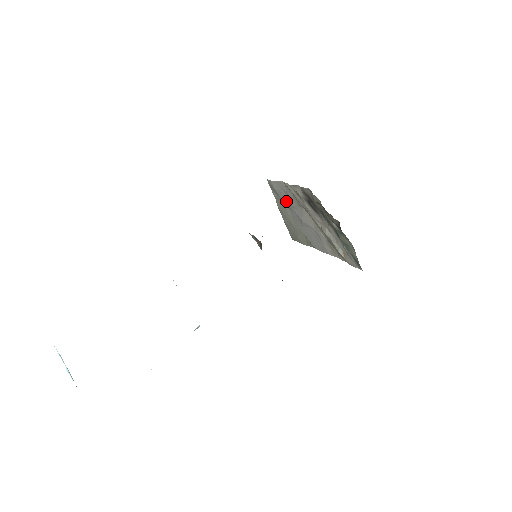
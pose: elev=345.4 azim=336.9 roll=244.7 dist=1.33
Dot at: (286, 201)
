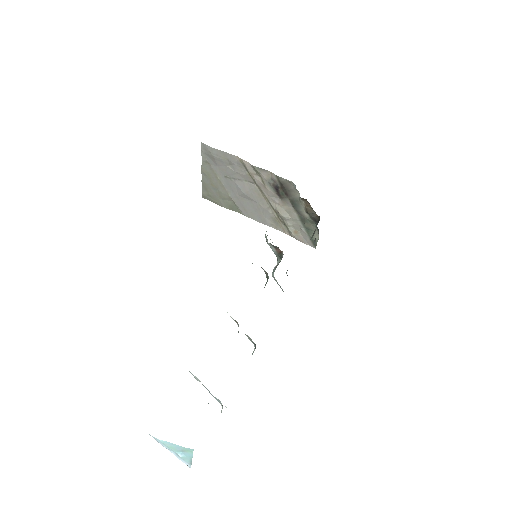
Dot at: (225, 170)
